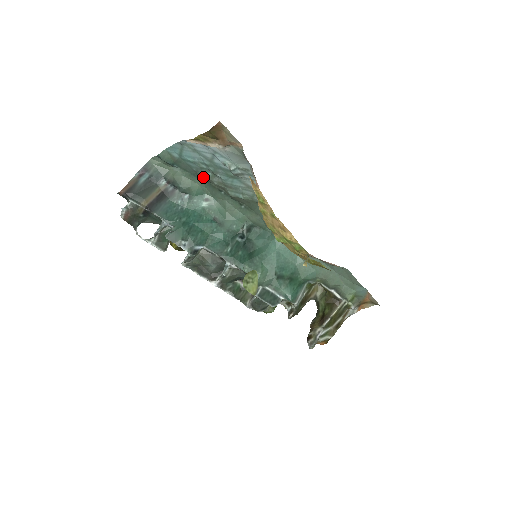
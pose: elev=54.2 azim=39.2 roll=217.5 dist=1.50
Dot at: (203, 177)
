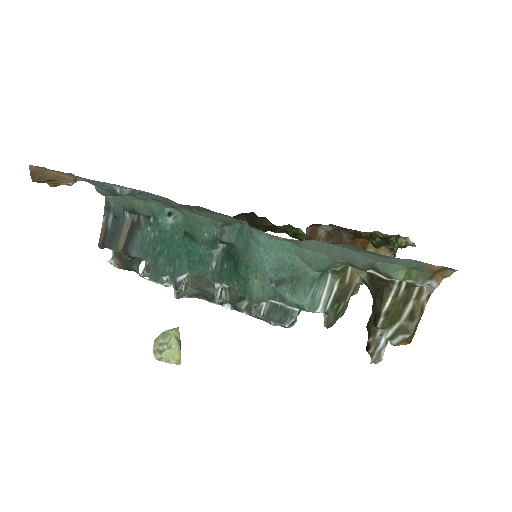
Dot at: occluded
